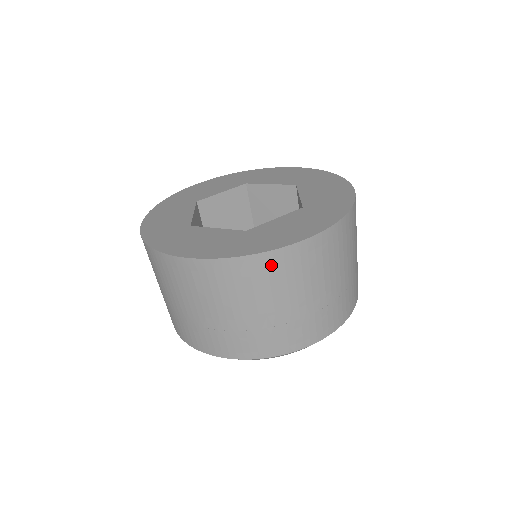
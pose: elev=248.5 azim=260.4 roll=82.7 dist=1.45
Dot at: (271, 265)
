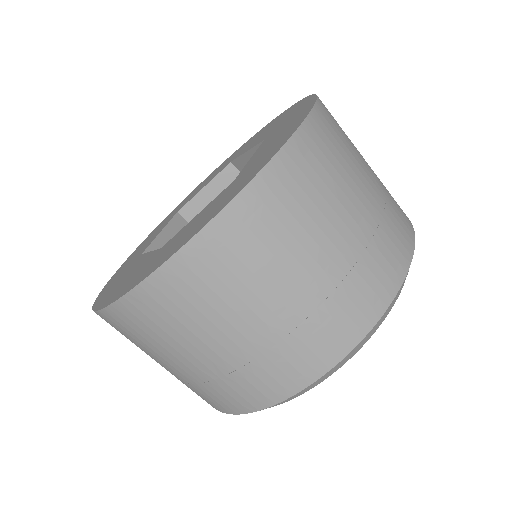
Dot at: (160, 298)
